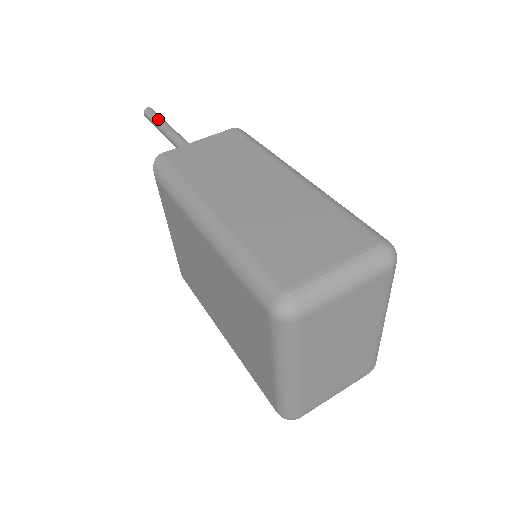
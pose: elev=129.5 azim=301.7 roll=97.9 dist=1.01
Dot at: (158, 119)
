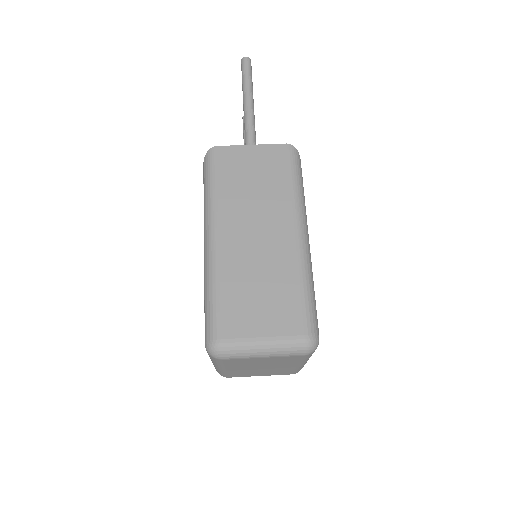
Dot at: (246, 80)
